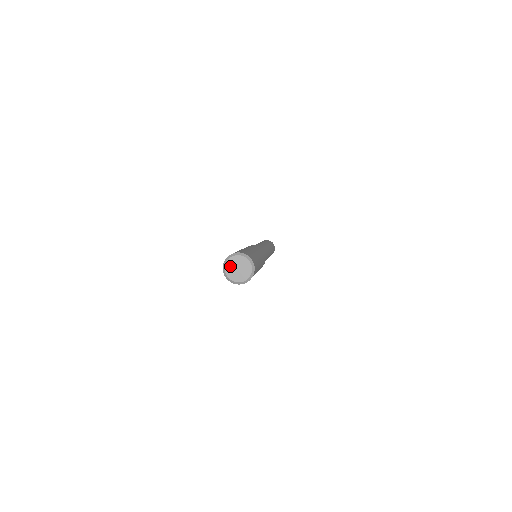
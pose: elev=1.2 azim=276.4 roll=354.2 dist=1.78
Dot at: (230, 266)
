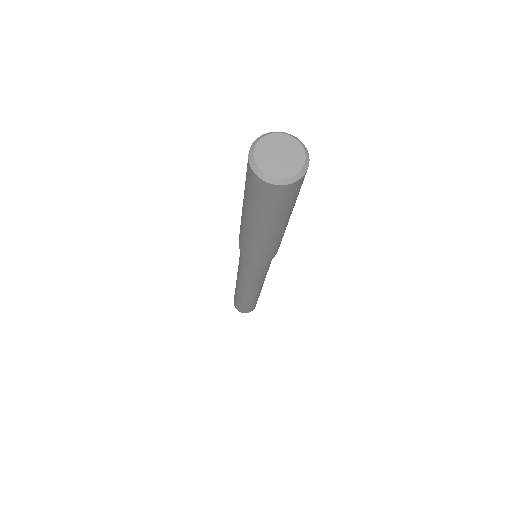
Dot at: (264, 150)
